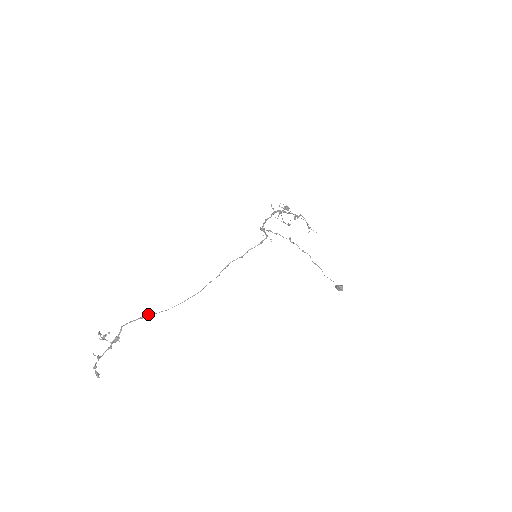
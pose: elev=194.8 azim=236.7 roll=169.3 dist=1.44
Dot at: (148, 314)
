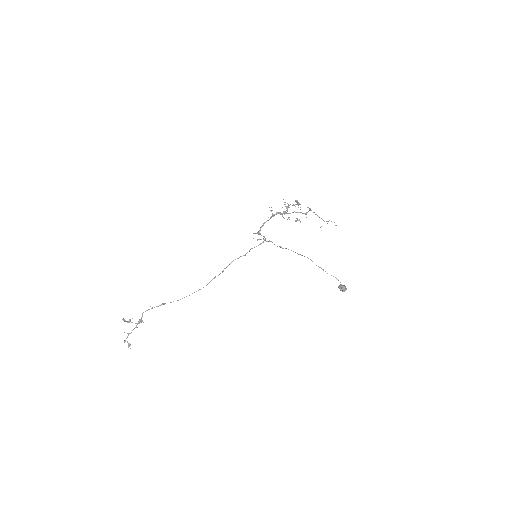
Dot at: (163, 304)
